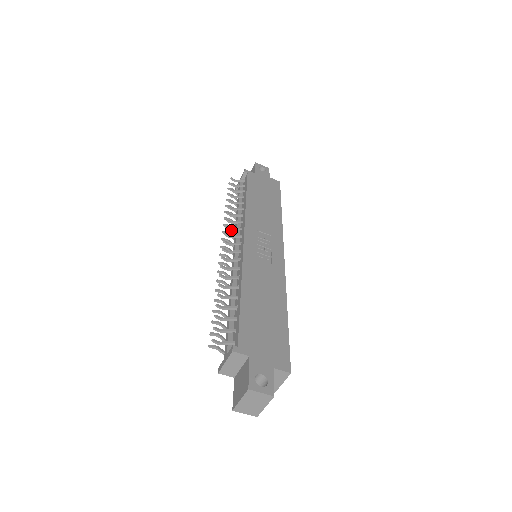
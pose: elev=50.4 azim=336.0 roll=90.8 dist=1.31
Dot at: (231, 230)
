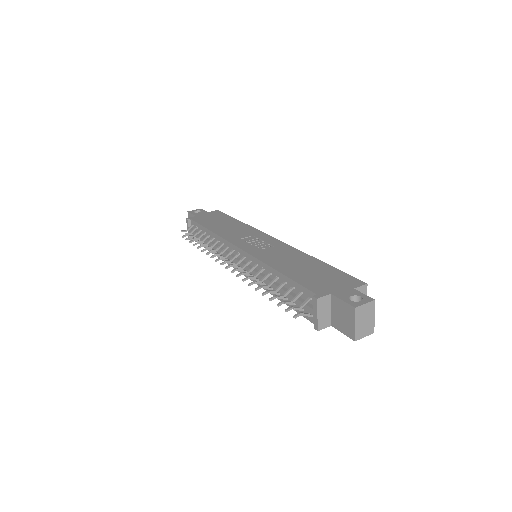
Dot at: occluded
